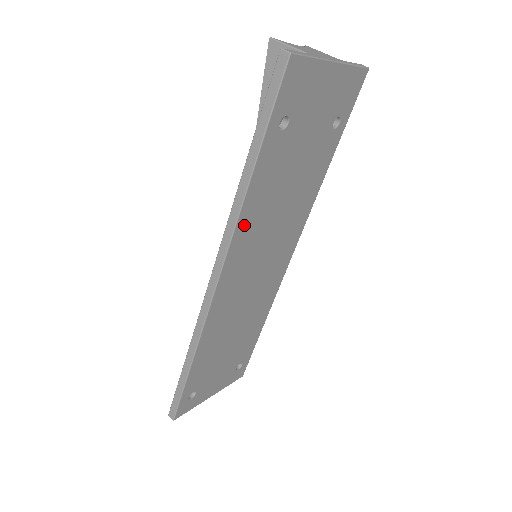
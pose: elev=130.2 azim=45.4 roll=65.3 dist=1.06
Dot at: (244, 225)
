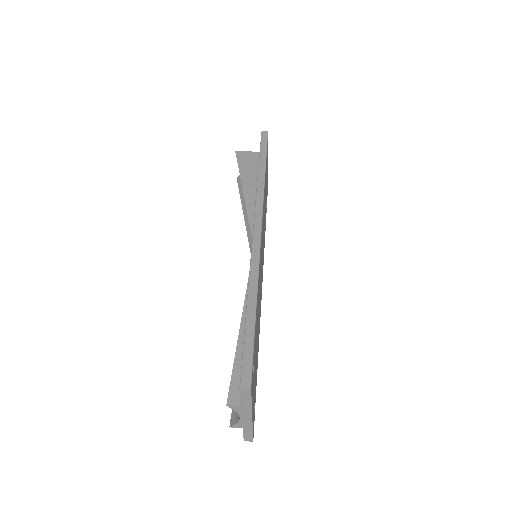
Dot at: occluded
